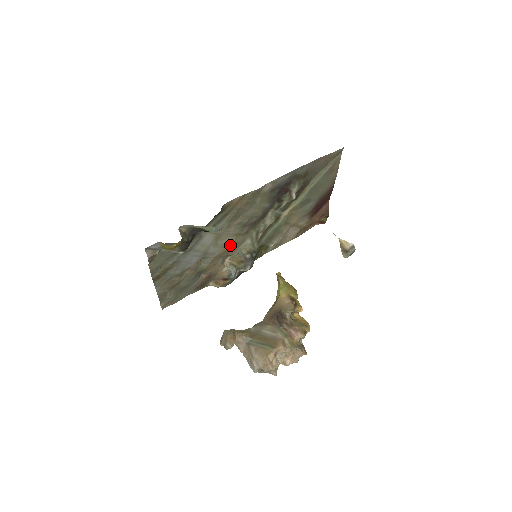
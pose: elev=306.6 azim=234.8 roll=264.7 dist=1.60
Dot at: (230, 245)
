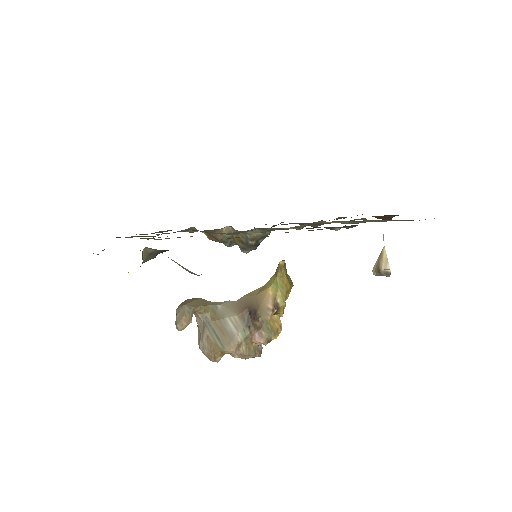
Dot at: (230, 234)
